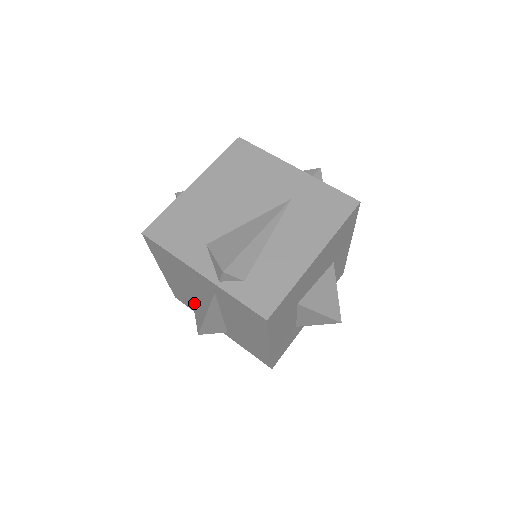
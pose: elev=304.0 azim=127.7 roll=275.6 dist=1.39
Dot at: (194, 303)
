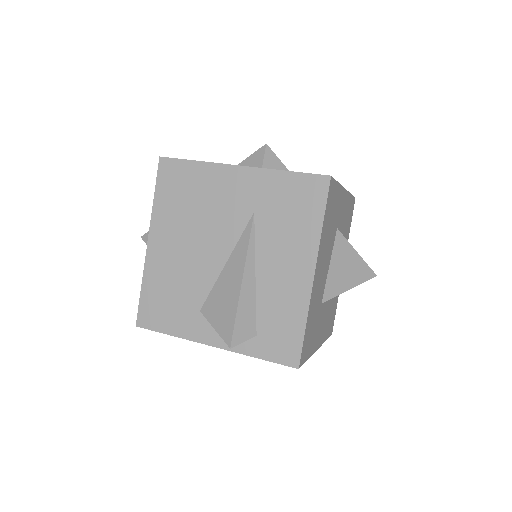
Dot at: occluded
